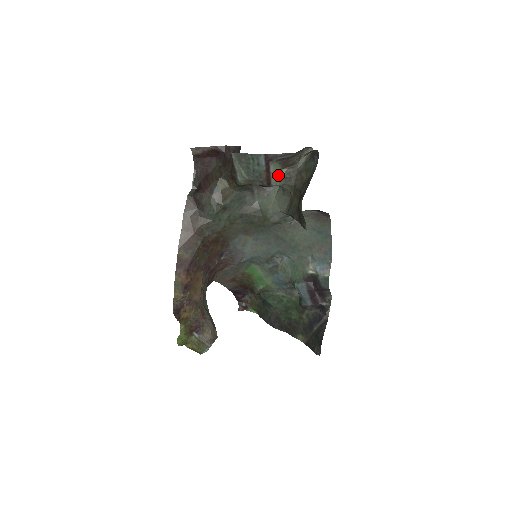
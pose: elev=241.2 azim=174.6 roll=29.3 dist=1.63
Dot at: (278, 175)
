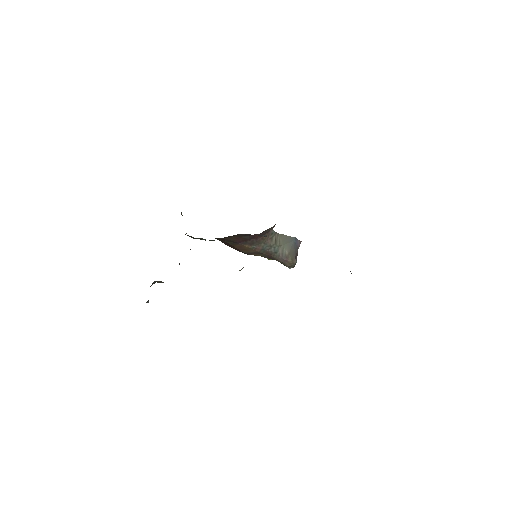
Dot at: occluded
